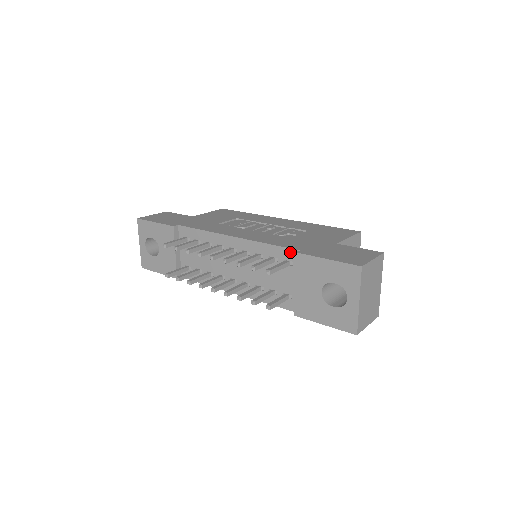
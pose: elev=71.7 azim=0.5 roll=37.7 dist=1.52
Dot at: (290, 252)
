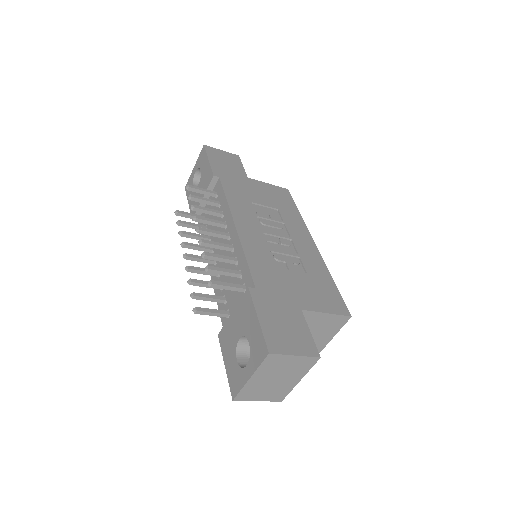
Dot at: (251, 282)
